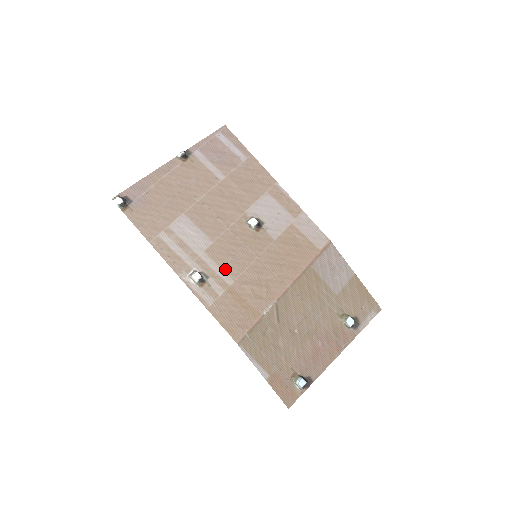
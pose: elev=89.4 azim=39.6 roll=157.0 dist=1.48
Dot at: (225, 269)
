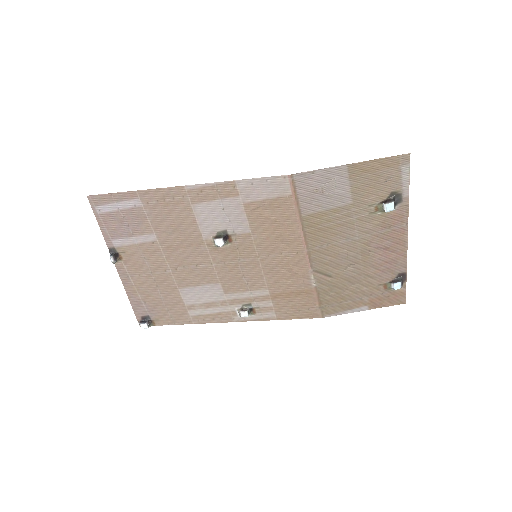
Dot at: (252, 289)
